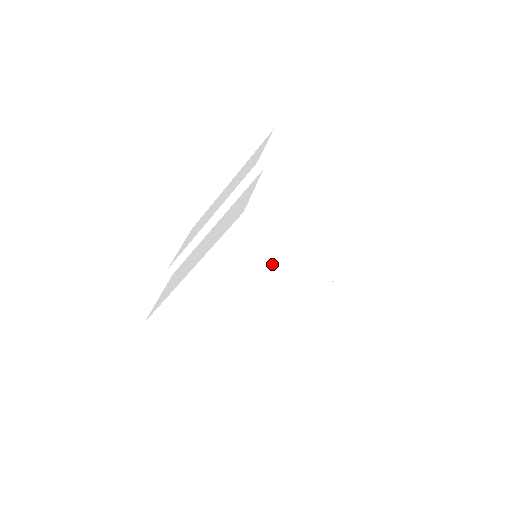
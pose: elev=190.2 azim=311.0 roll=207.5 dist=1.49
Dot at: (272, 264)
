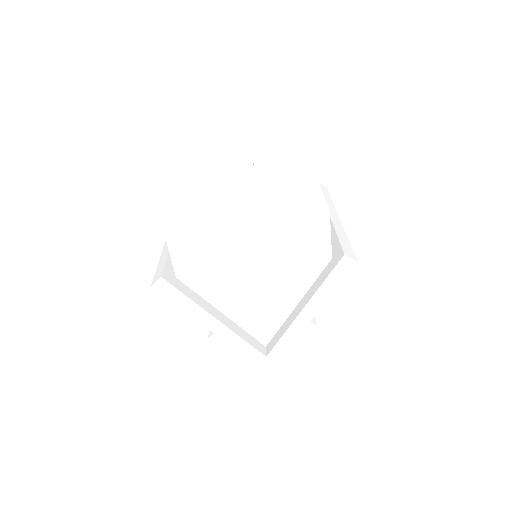
Dot at: occluded
